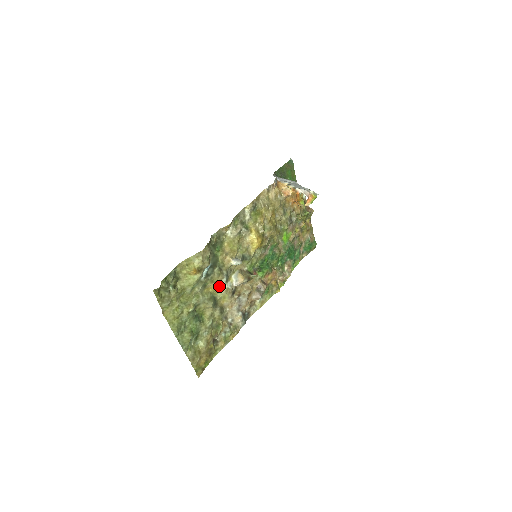
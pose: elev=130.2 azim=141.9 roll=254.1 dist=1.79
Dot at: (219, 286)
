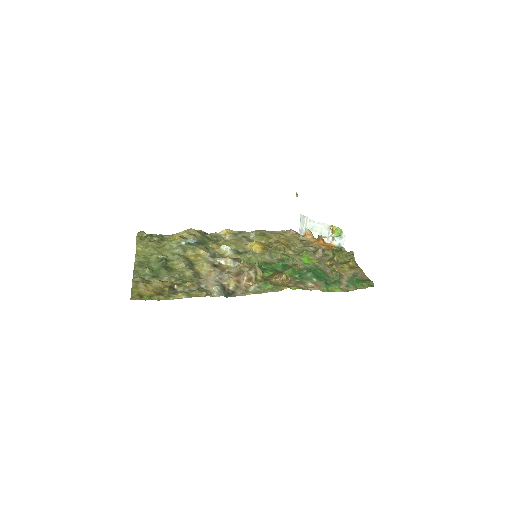
Dot at: (201, 258)
